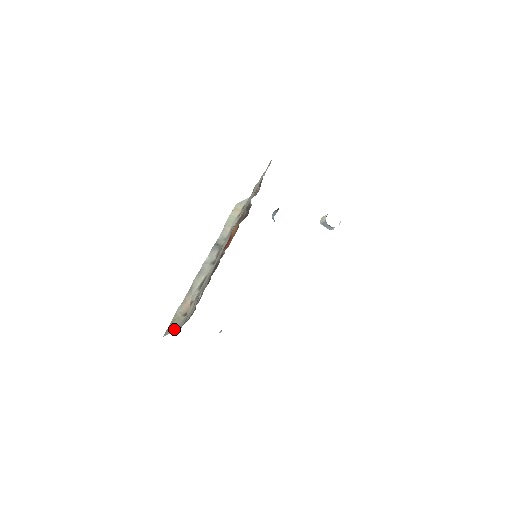
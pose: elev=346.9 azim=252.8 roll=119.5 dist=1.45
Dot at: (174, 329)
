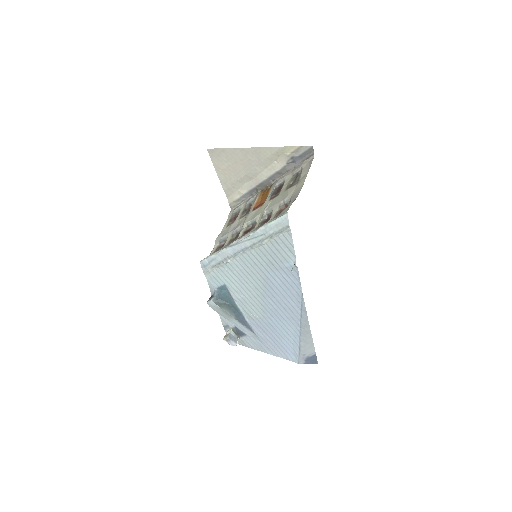
Dot at: (292, 201)
